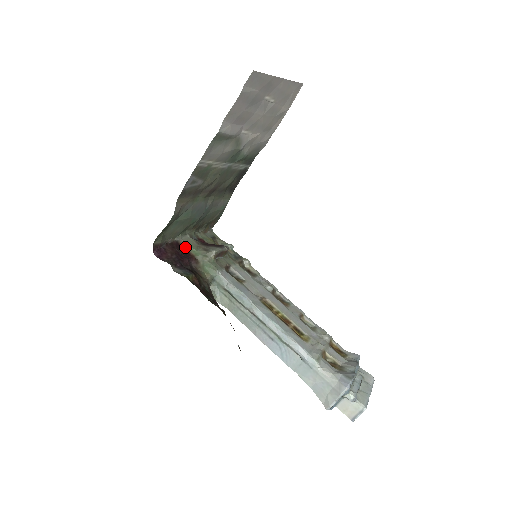
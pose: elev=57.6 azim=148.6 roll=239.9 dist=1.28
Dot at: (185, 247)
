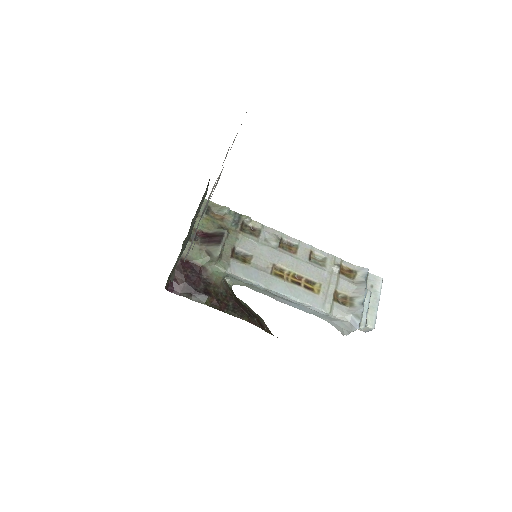
Dot at: (190, 260)
